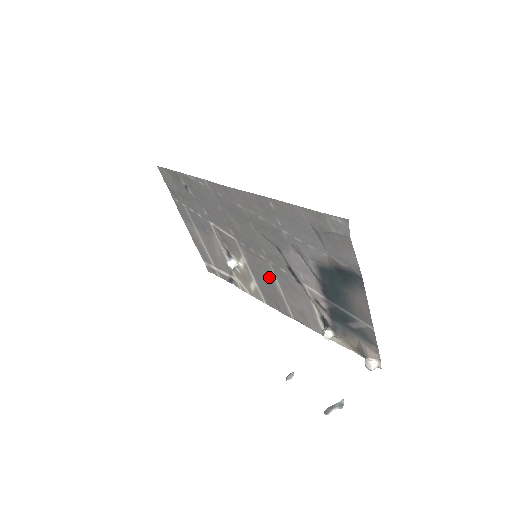
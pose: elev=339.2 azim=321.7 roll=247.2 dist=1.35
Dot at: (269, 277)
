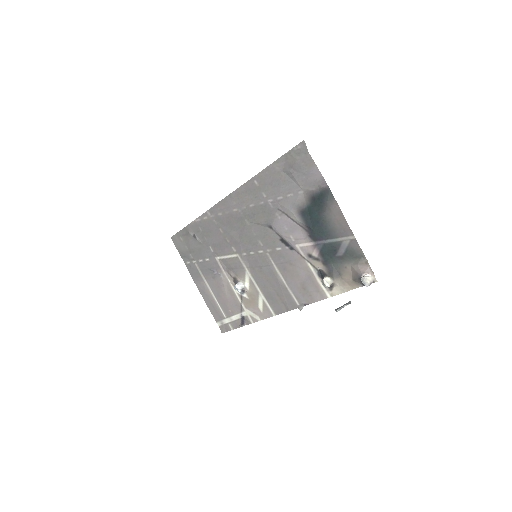
Dot at: (270, 271)
